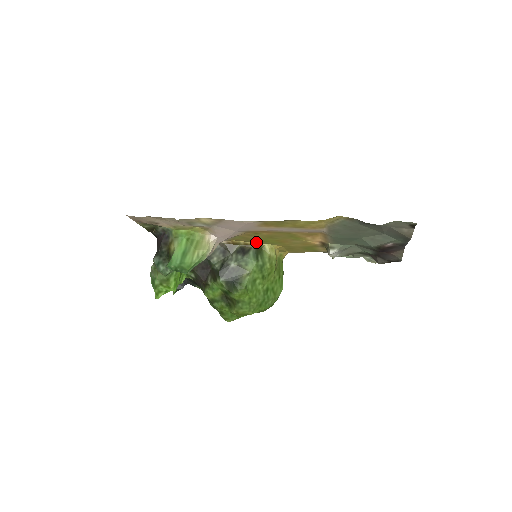
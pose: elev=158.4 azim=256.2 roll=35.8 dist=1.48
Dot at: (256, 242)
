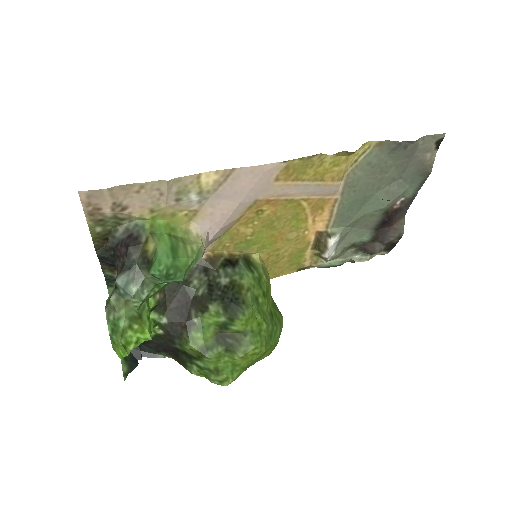
Dot at: (242, 250)
